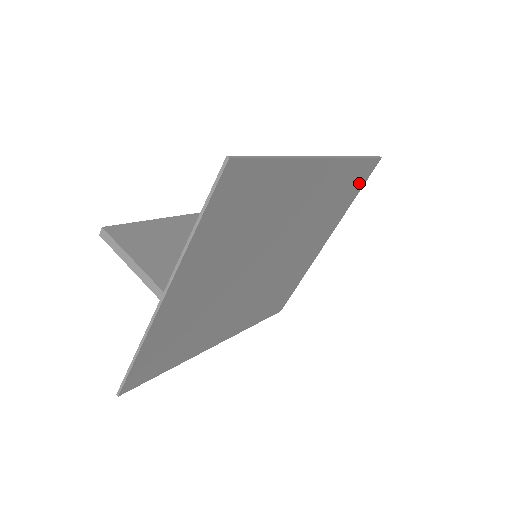
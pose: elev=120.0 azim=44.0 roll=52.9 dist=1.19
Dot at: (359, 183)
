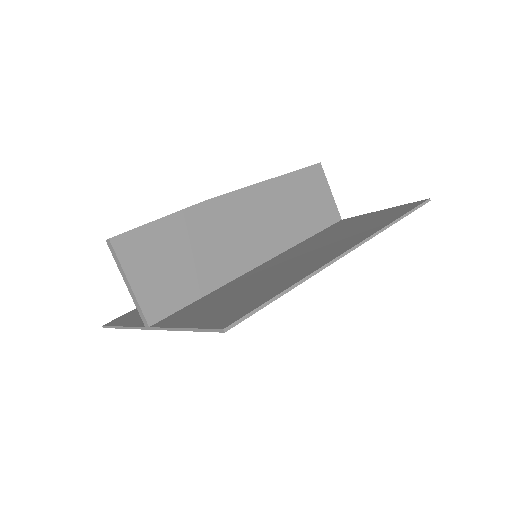
Dot at: occluded
